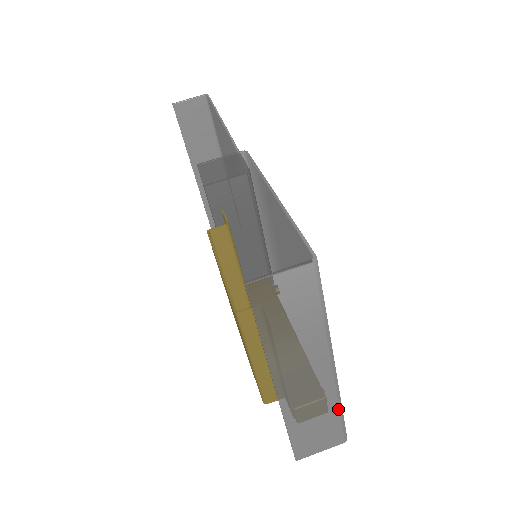
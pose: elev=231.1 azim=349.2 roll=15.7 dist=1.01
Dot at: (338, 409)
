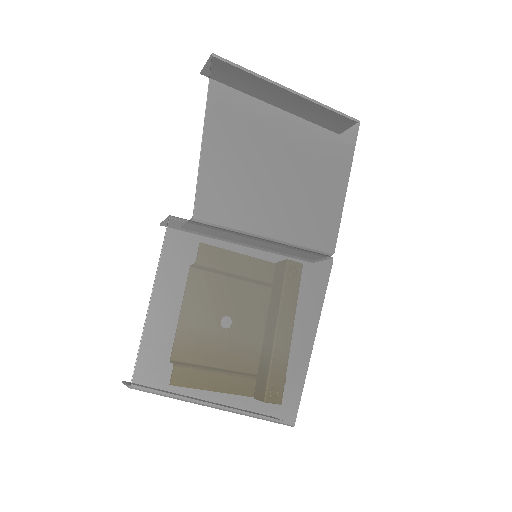
Dot at: (257, 418)
